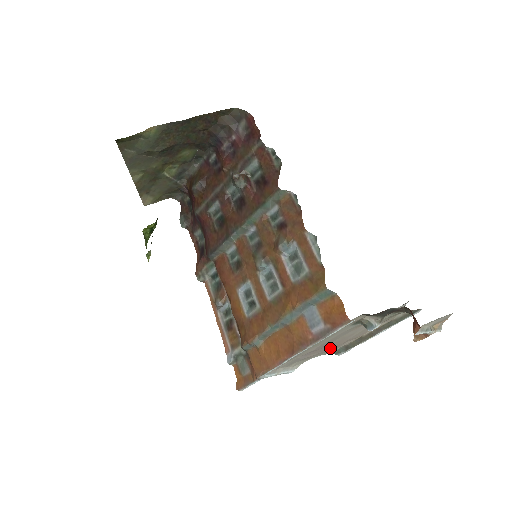
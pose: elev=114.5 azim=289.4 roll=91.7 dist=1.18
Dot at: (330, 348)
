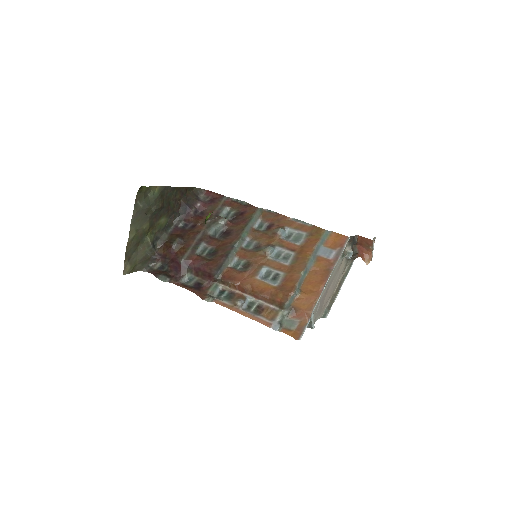
Dot at: (324, 304)
